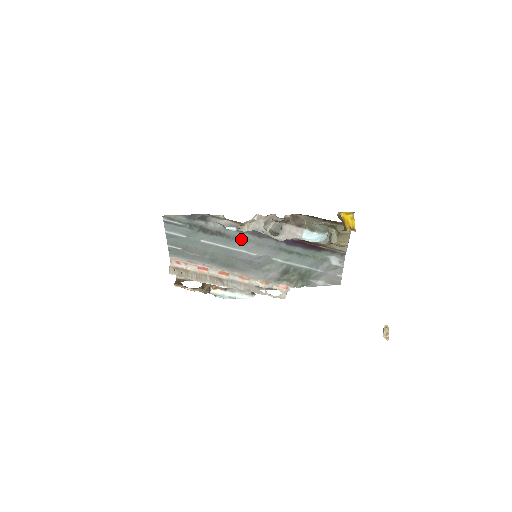
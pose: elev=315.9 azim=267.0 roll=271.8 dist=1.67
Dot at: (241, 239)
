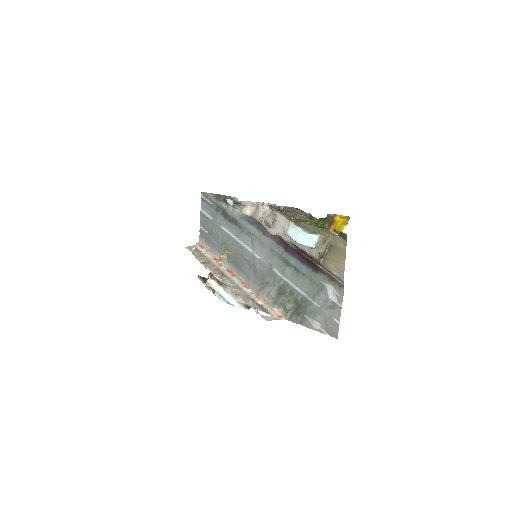
Dot at: (250, 233)
